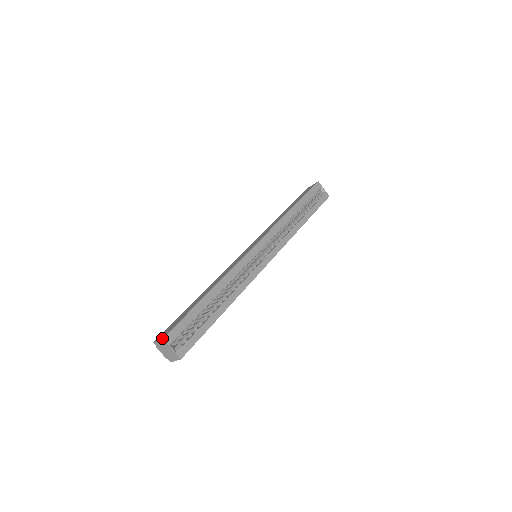
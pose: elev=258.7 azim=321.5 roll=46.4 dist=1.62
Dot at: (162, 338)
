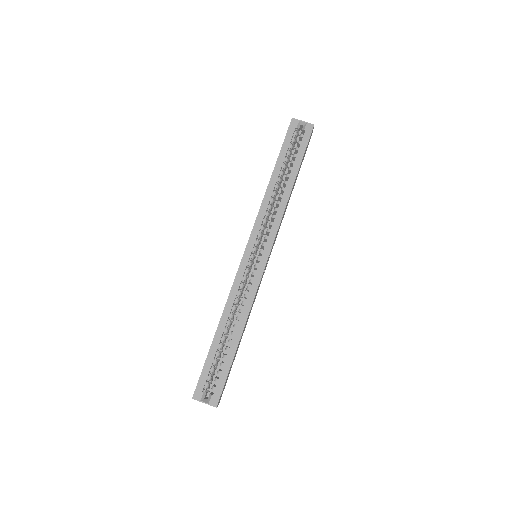
Dot at: (192, 398)
